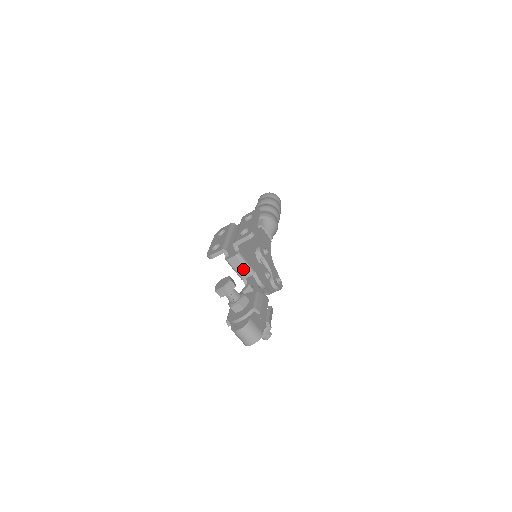
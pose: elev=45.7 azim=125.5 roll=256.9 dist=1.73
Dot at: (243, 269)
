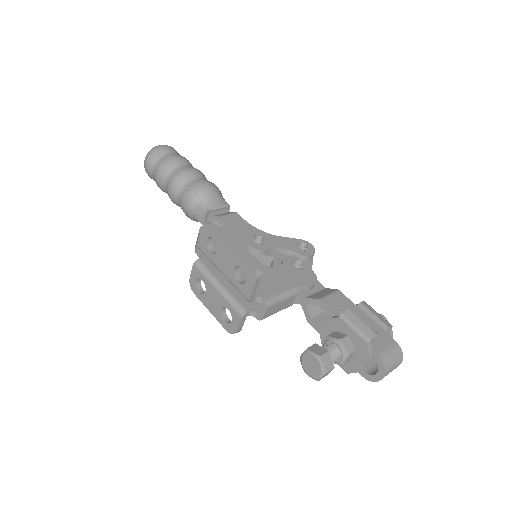
Dot at: (284, 303)
